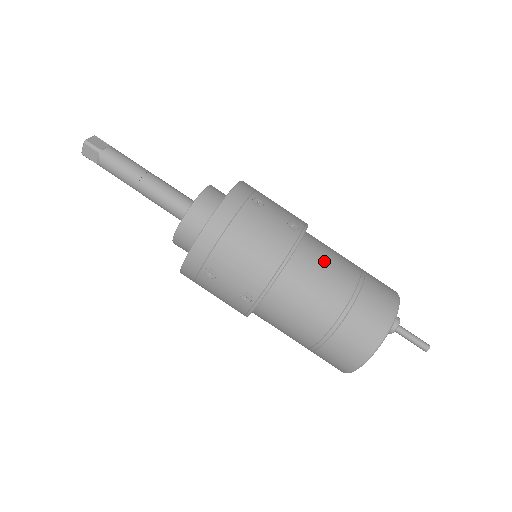
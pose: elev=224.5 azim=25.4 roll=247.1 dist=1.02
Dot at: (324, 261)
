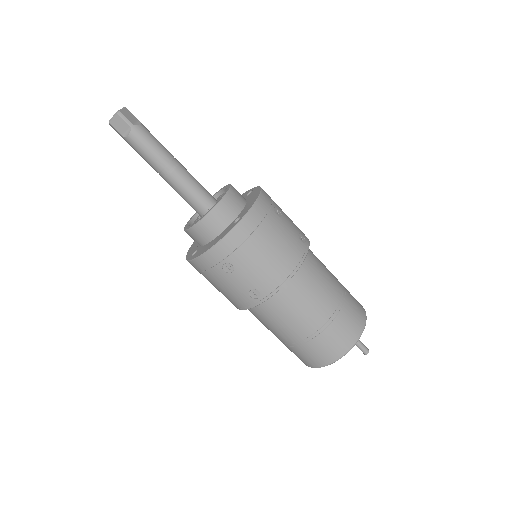
Dot at: (321, 272)
